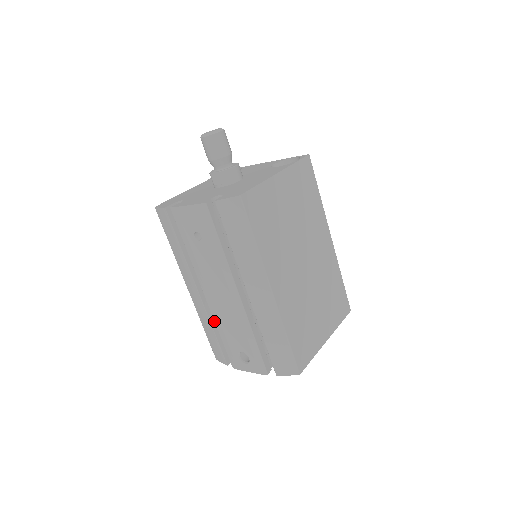
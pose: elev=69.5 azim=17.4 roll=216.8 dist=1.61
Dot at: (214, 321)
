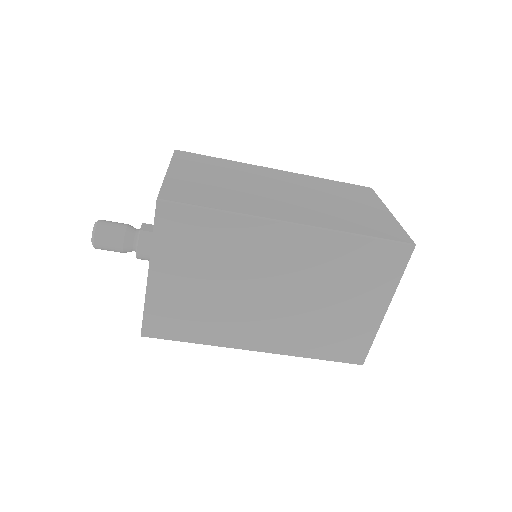
Dot at: occluded
